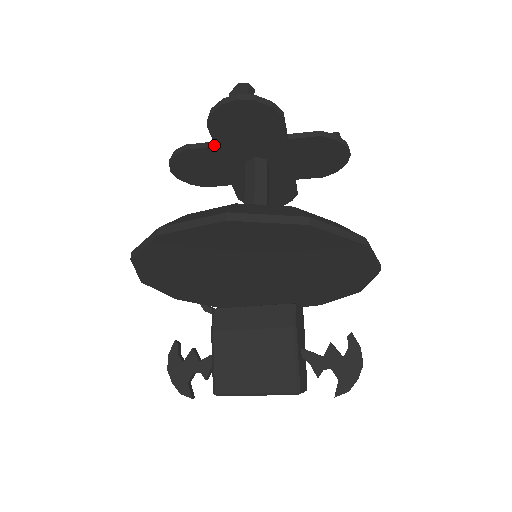
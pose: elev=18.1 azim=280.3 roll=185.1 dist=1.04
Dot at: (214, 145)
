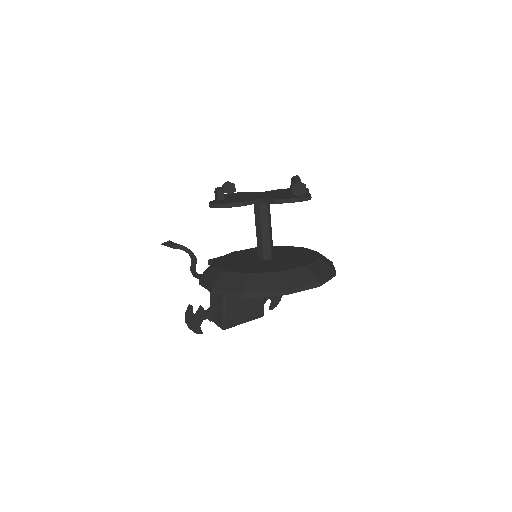
Dot at: (259, 202)
